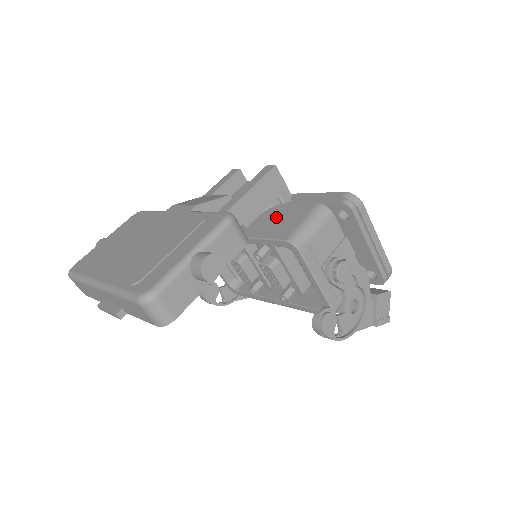
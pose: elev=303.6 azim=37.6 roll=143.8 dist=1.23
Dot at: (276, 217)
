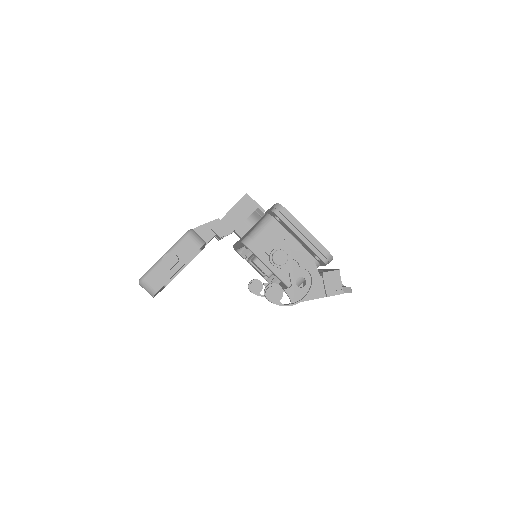
Dot at: (253, 227)
